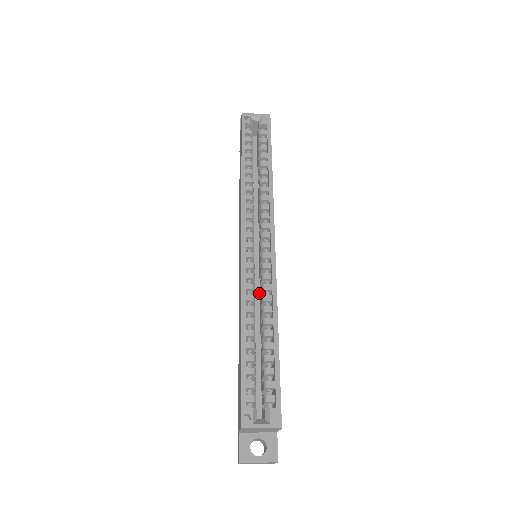
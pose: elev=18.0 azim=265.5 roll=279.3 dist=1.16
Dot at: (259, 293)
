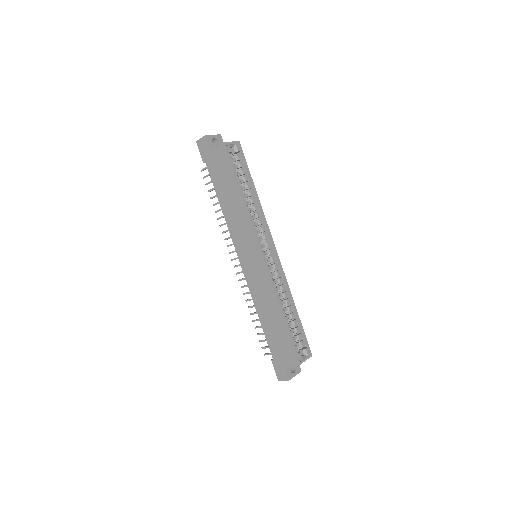
Dot at: occluded
